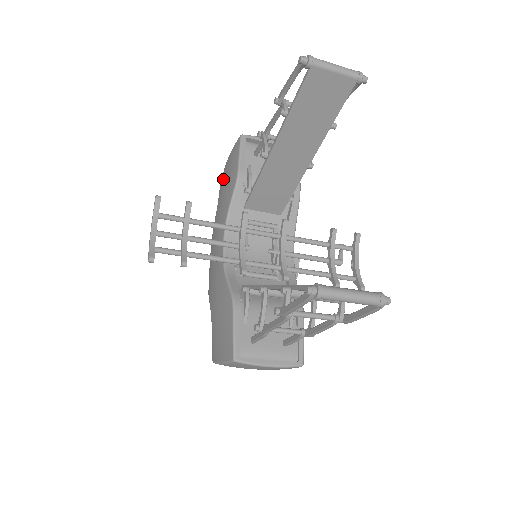
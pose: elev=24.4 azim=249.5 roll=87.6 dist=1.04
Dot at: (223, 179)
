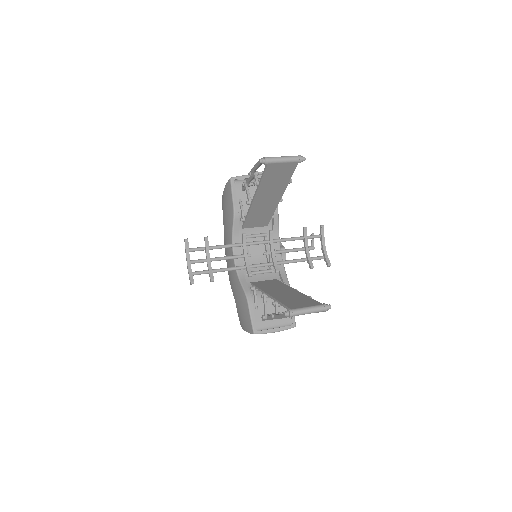
Dot at: (224, 204)
